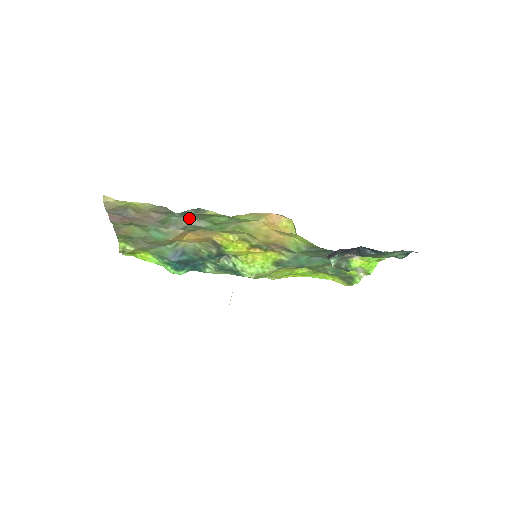
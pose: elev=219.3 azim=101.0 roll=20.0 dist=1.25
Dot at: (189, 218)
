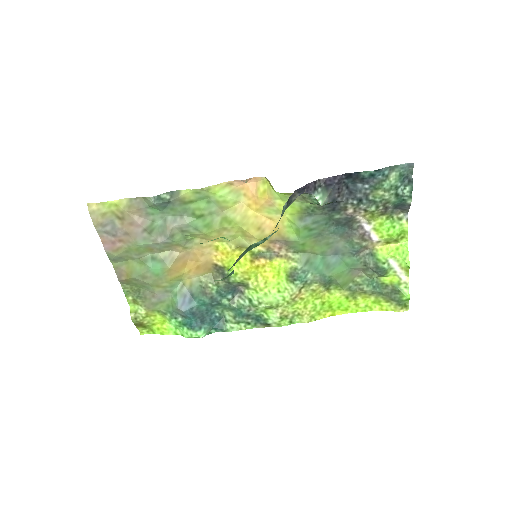
Dot at: (172, 218)
